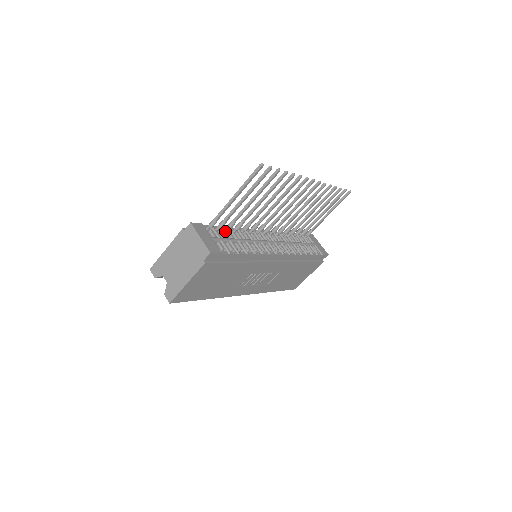
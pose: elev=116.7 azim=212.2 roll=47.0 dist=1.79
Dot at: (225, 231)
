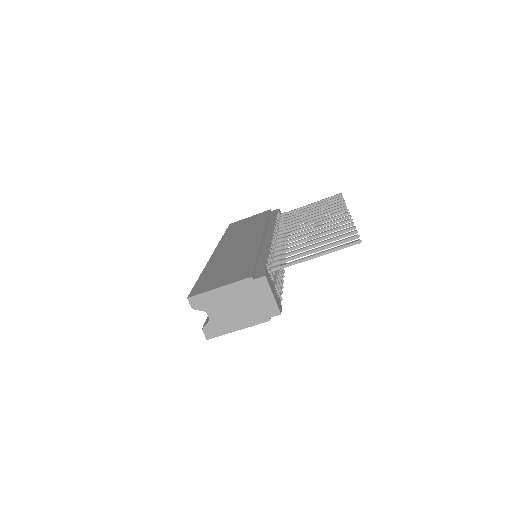
Dot at: occluded
